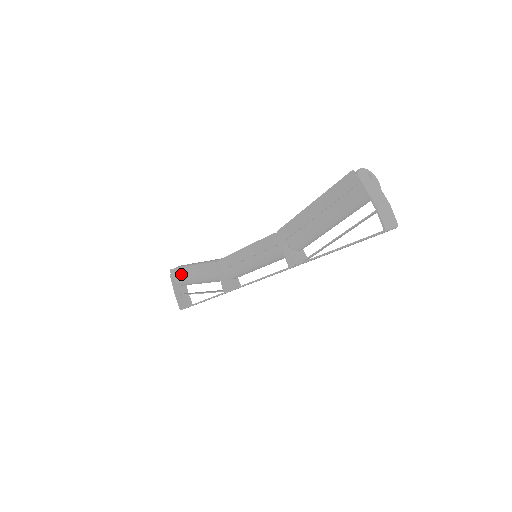
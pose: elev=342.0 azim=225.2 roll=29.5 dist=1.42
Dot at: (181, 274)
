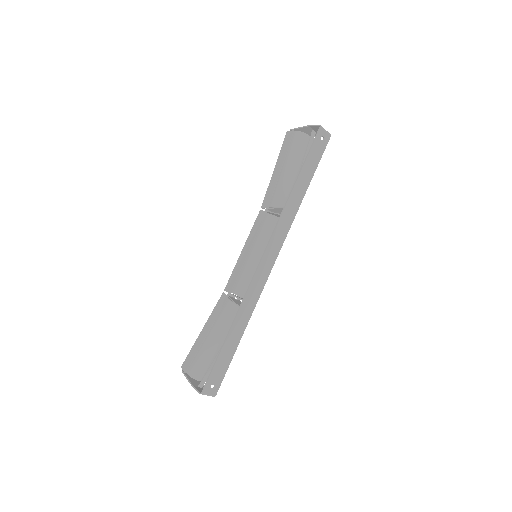
Dot at: (194, 353)
